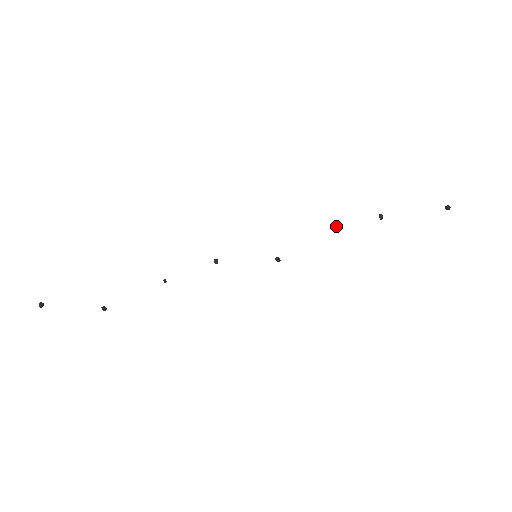
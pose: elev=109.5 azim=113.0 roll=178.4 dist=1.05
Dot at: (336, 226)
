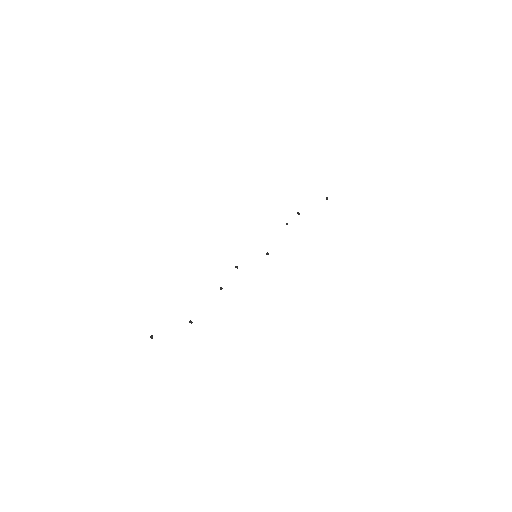
Dot at: occluded
